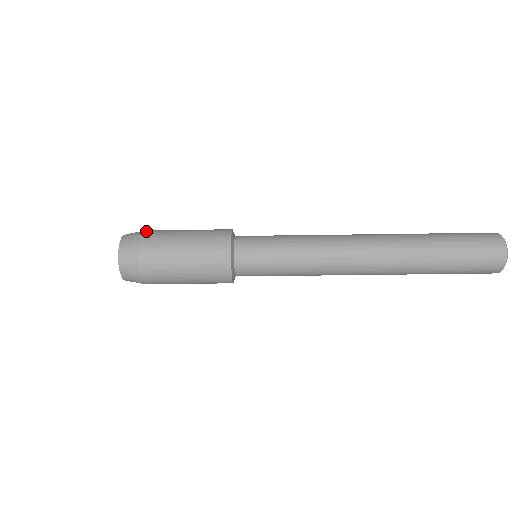
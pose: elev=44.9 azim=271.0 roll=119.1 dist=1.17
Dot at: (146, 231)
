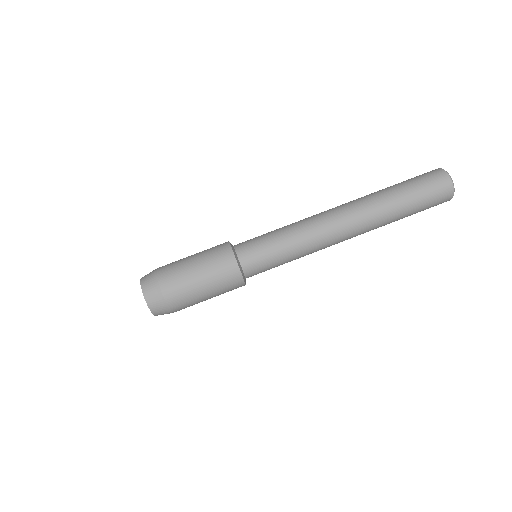
Dot at: occluded
